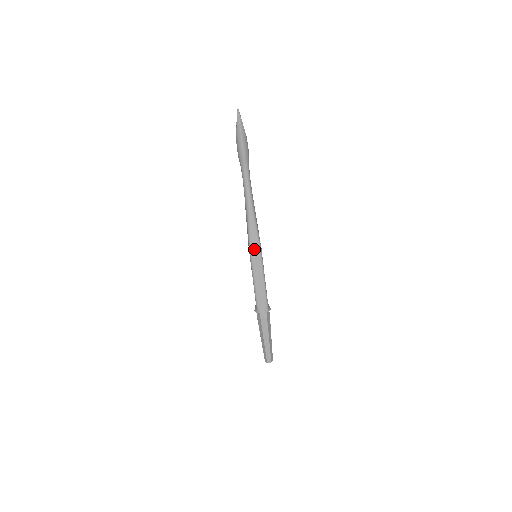
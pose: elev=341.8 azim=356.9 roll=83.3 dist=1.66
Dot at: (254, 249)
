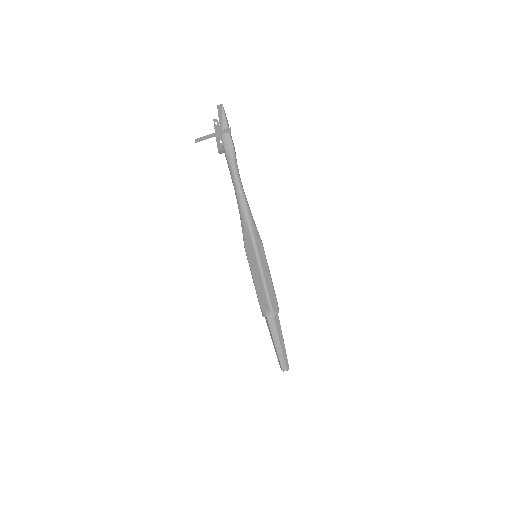
Dot at: (259, 246)
